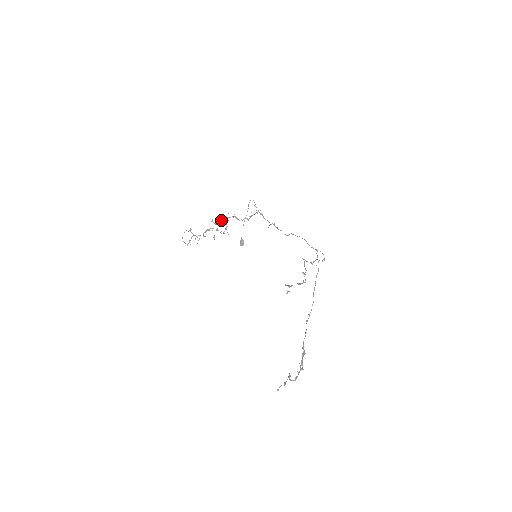
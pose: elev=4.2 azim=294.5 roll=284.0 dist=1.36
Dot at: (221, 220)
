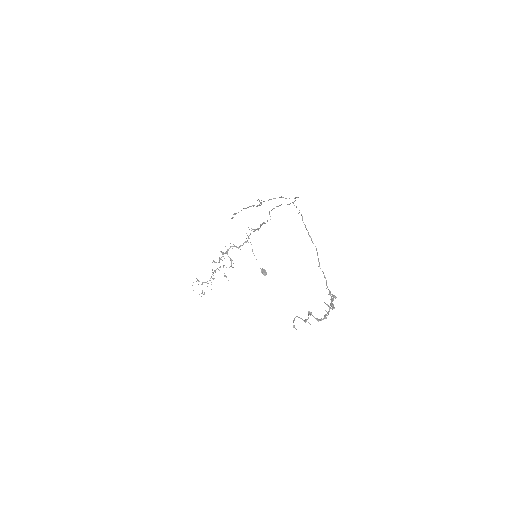
Dot at: (222, 256)
